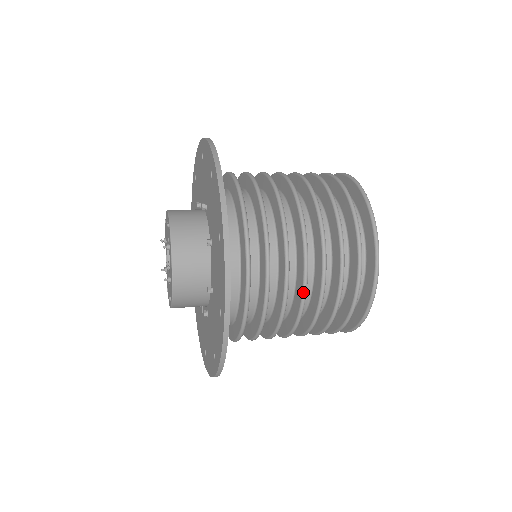
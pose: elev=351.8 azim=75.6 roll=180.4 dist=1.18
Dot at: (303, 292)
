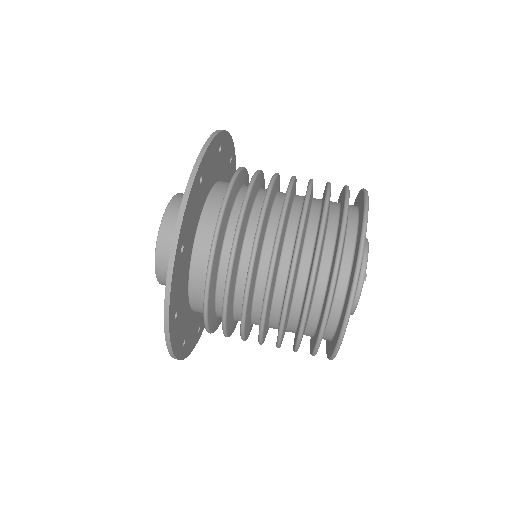
Dot at: (261, 316)
